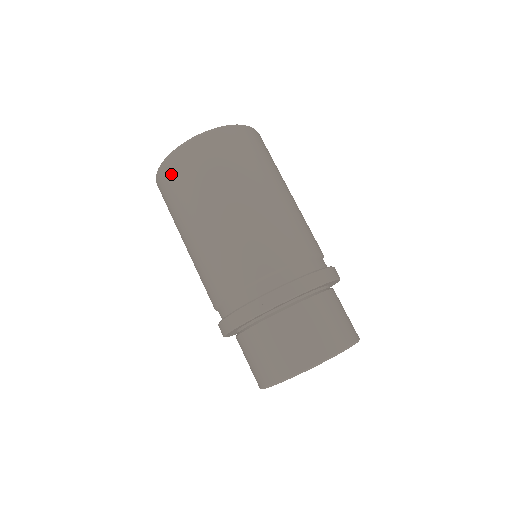
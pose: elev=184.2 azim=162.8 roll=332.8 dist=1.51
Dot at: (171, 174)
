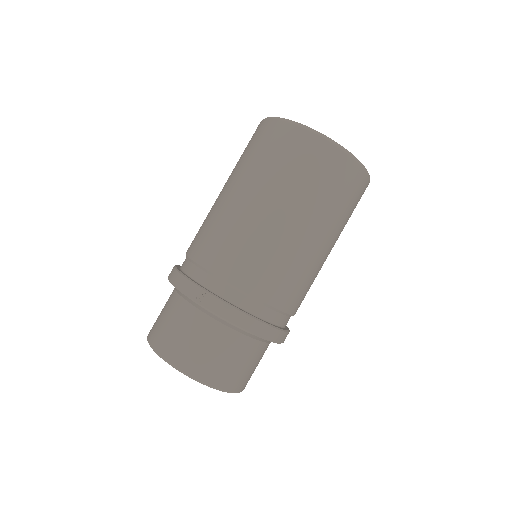
Dot at: (265, 133)
